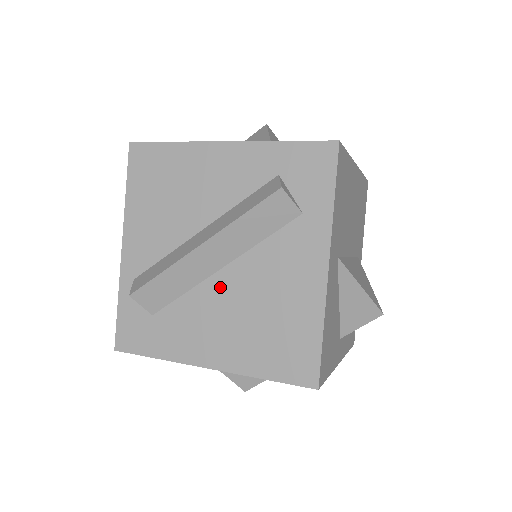
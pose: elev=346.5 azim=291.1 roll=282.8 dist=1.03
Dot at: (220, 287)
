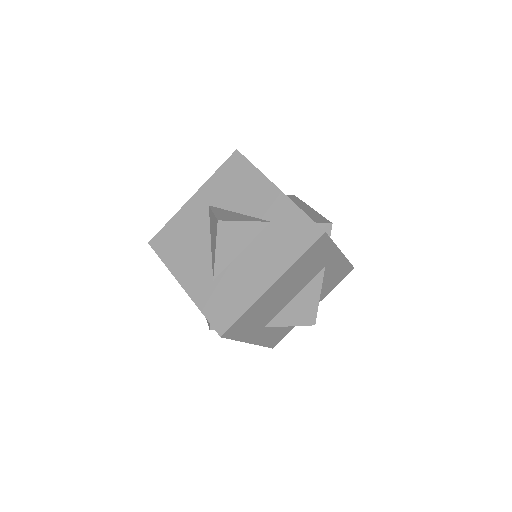
Dot at: occluded
